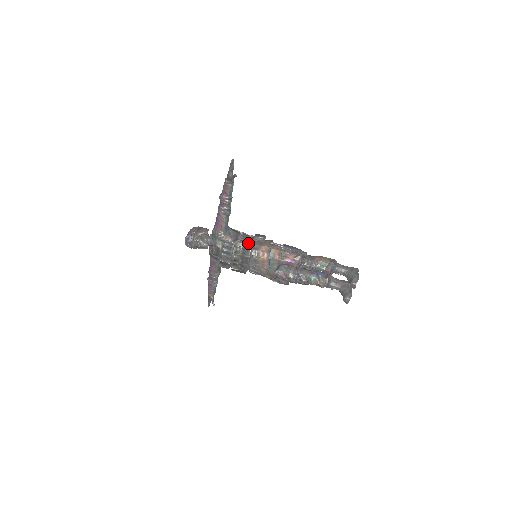
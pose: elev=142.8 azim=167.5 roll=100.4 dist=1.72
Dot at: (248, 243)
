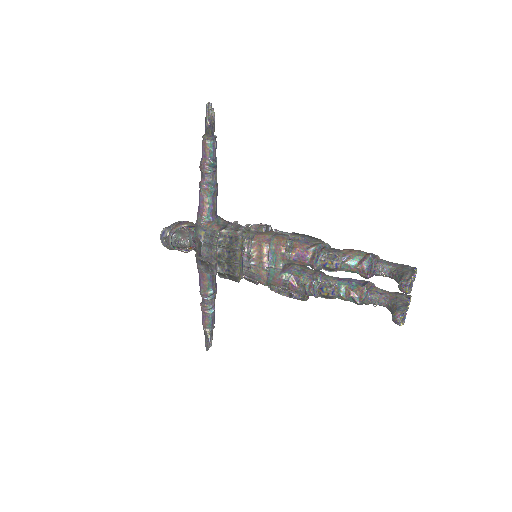
Dot at: (239, 231)
